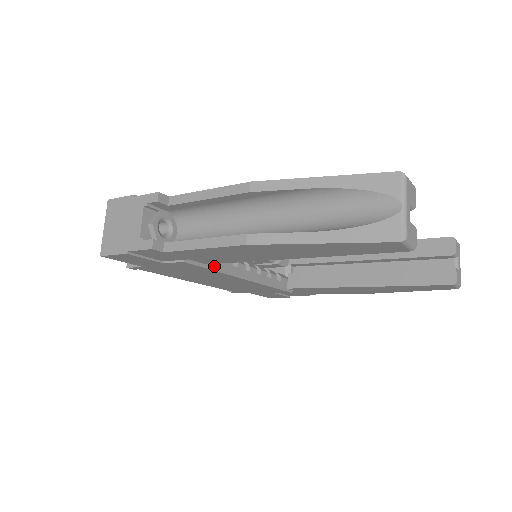
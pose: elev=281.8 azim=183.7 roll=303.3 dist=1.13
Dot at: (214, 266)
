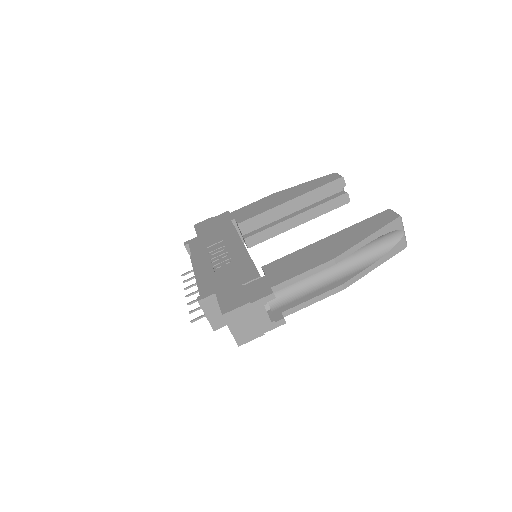
Dot at: occluded
